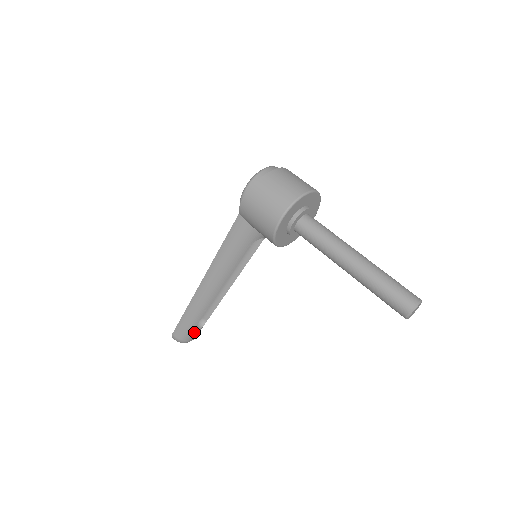
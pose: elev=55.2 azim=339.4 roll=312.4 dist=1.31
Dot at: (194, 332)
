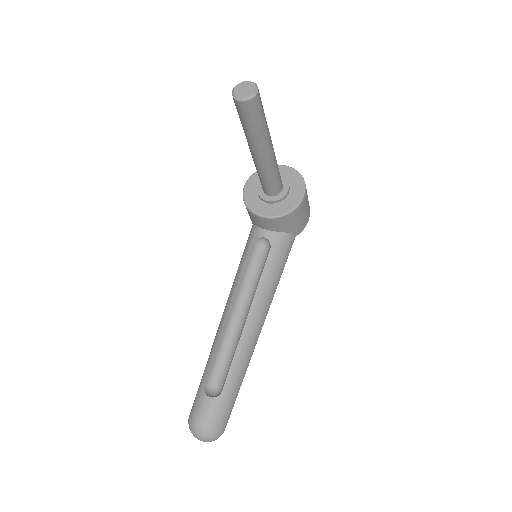
Dot at: (203, 400)
